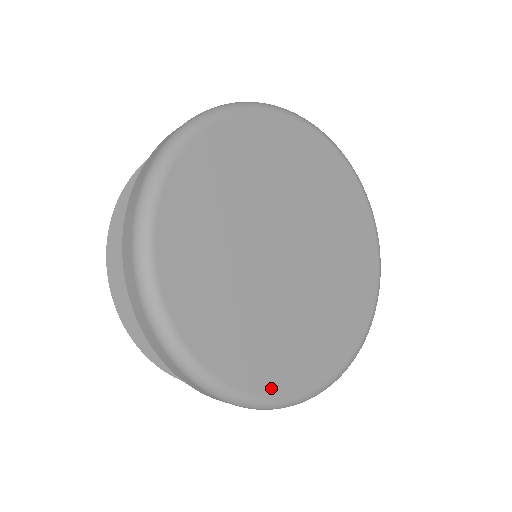
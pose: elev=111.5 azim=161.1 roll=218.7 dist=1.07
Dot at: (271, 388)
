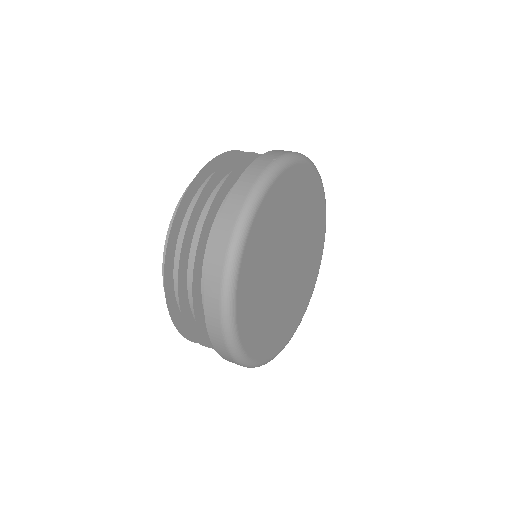
Dot at: (279, 348)
